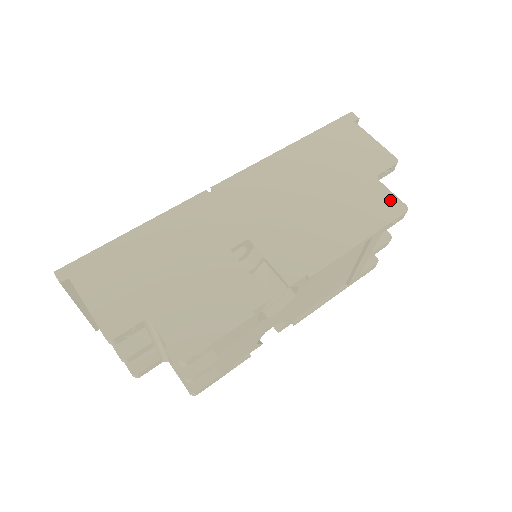
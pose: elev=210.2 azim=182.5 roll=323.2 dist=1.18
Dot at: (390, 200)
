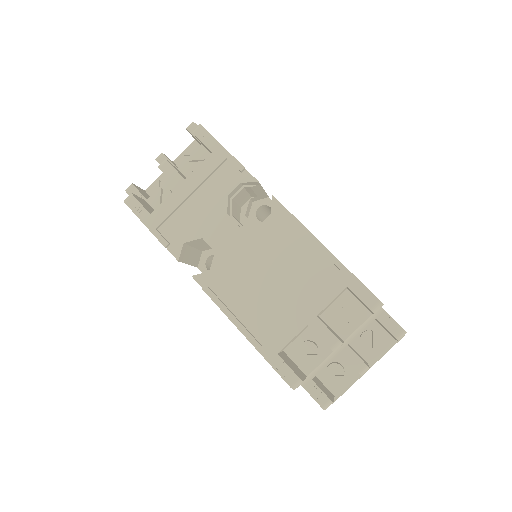
Dot at: occluded
